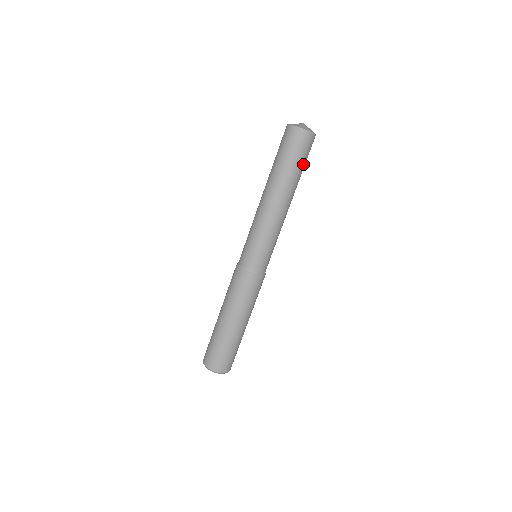
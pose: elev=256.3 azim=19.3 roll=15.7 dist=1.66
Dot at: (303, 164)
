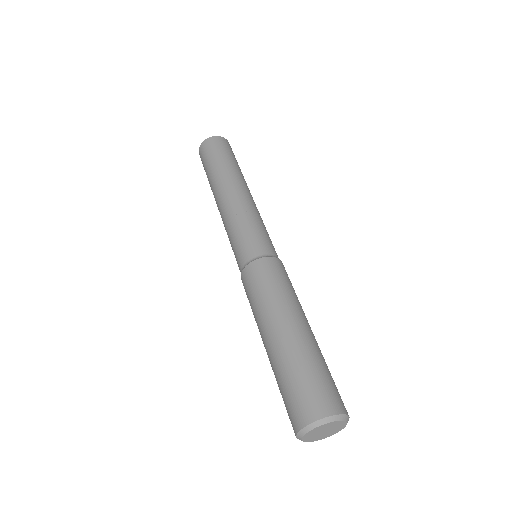
Dot at: occluded
